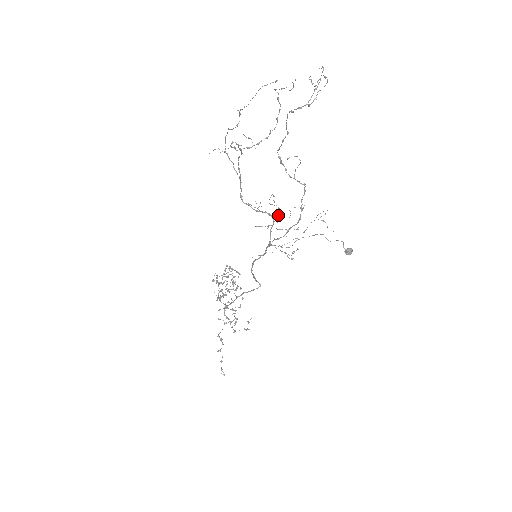
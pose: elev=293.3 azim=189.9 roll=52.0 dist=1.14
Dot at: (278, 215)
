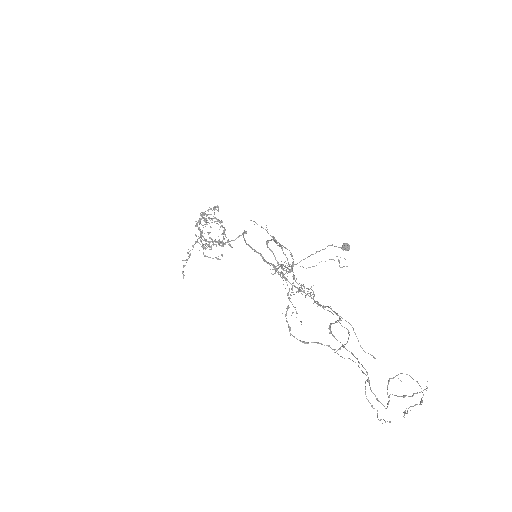
Dot at: occluded
